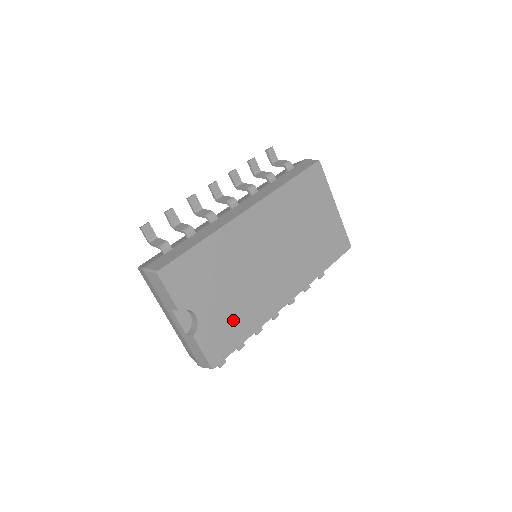
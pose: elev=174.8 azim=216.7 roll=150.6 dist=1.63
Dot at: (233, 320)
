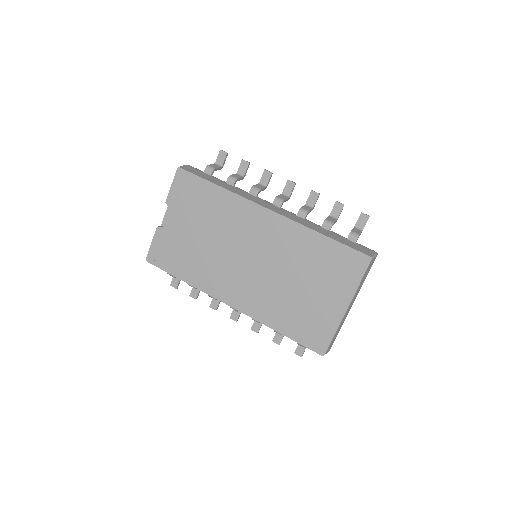
Dot at: (185, 255)
